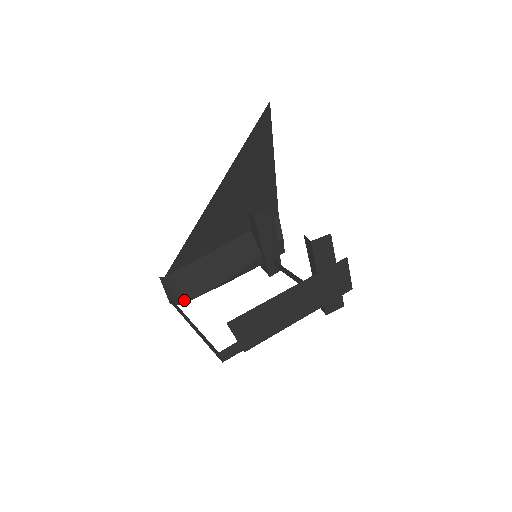
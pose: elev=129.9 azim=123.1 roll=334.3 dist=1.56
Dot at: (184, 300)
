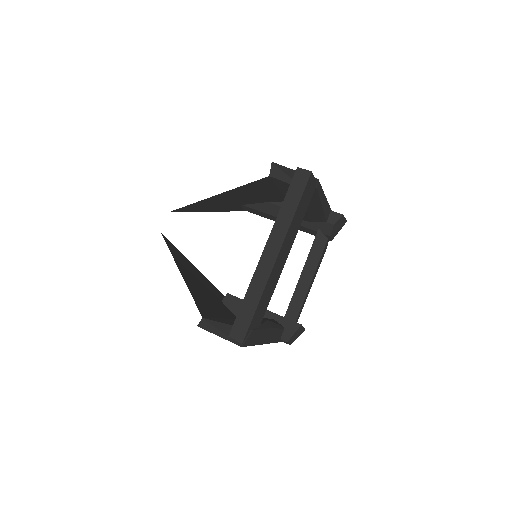
Dot at: occluded
